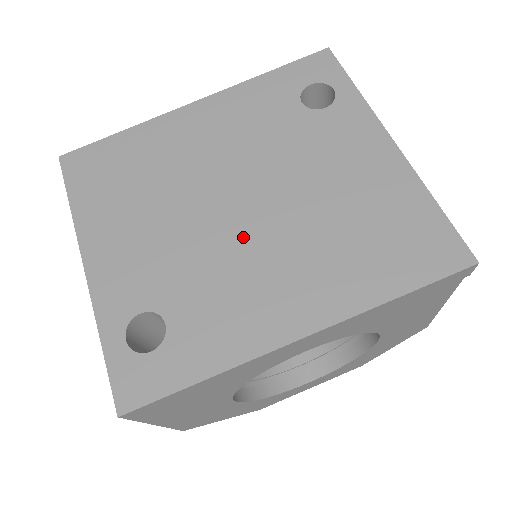
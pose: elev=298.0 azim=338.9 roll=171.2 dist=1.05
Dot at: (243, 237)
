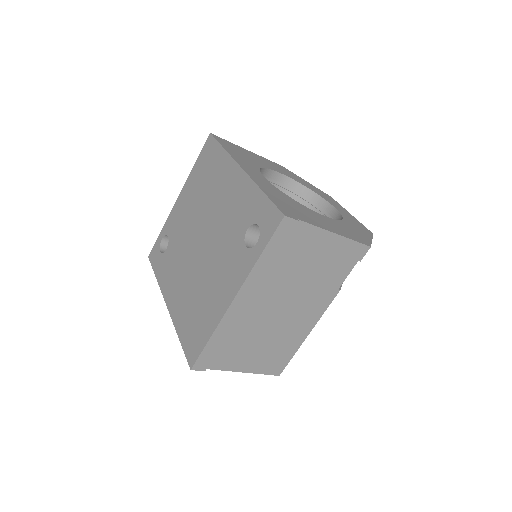
Dot at: (190, 254)
